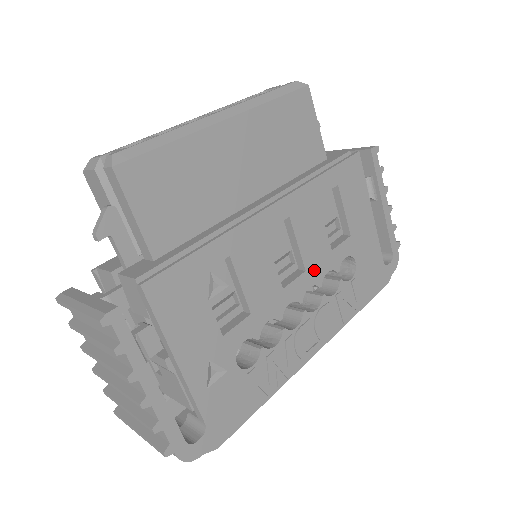
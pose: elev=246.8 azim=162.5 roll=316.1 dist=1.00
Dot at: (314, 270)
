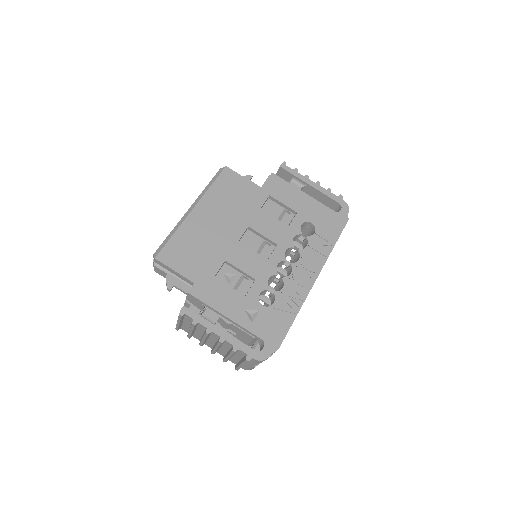
Dot at: (283, 241)
